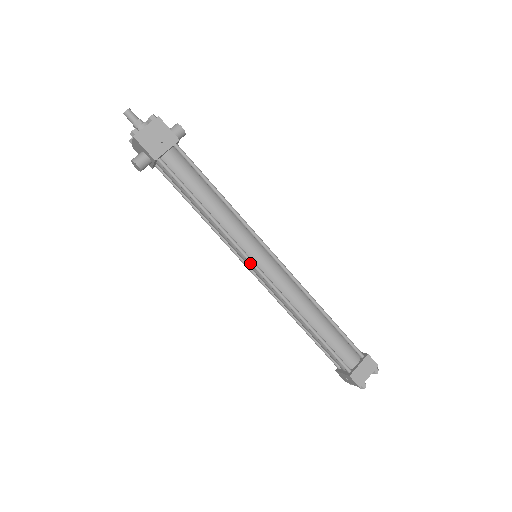
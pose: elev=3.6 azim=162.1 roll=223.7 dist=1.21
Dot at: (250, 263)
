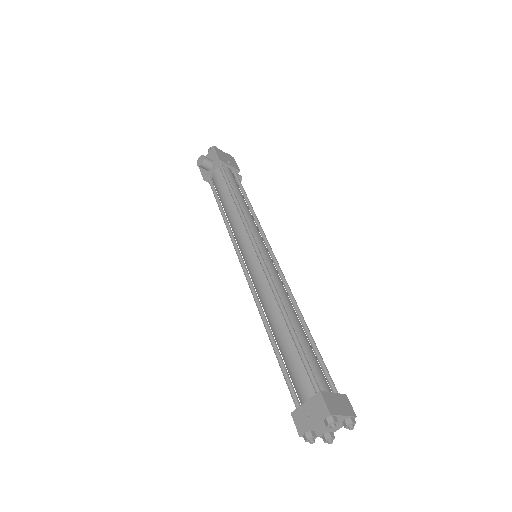
Dot at: (254, 243)
